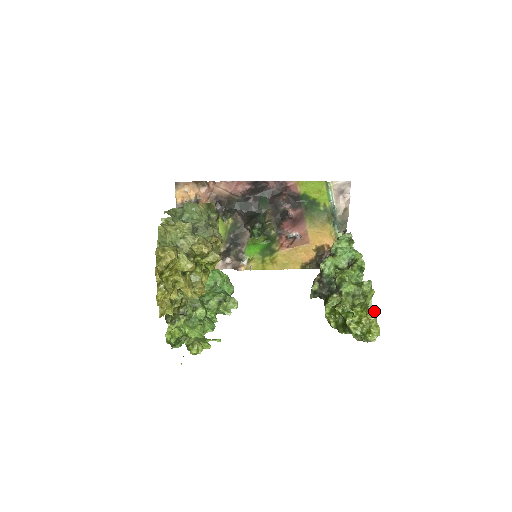
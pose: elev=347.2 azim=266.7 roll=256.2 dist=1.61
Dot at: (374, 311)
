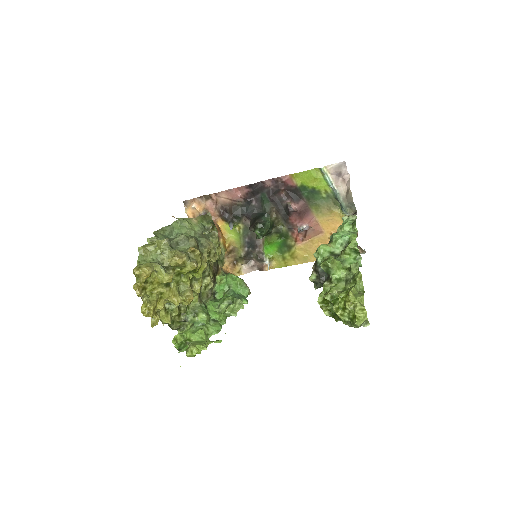
Dot at: (361, 294)
